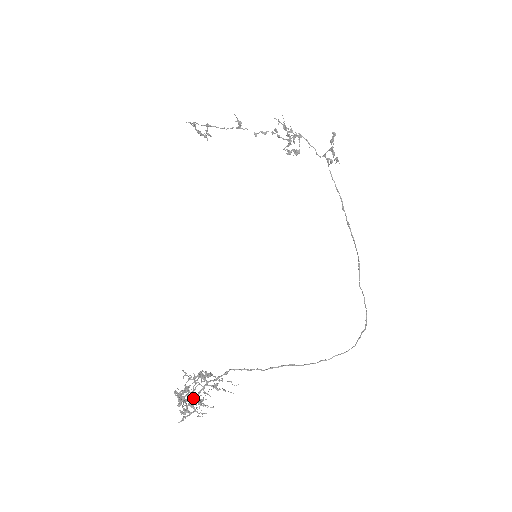
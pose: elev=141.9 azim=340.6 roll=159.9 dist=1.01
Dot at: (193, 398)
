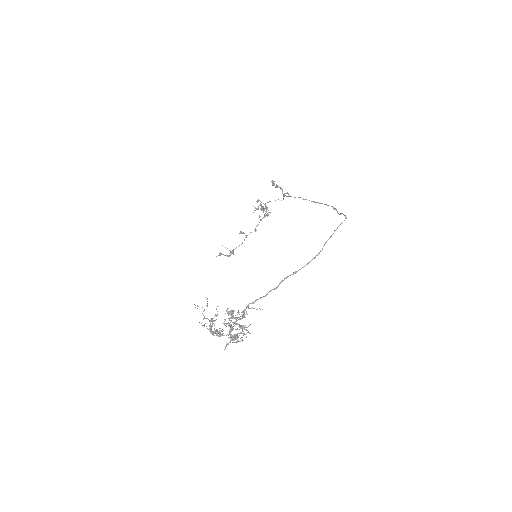
Dot at: (230, 332)
